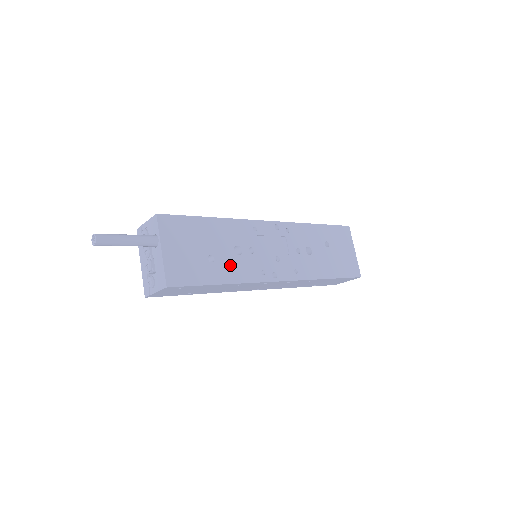
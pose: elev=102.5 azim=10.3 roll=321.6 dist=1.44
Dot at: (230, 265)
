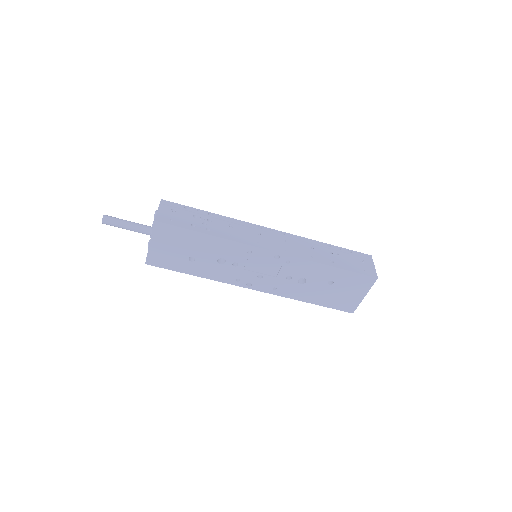
Dot at: (208, 267)
